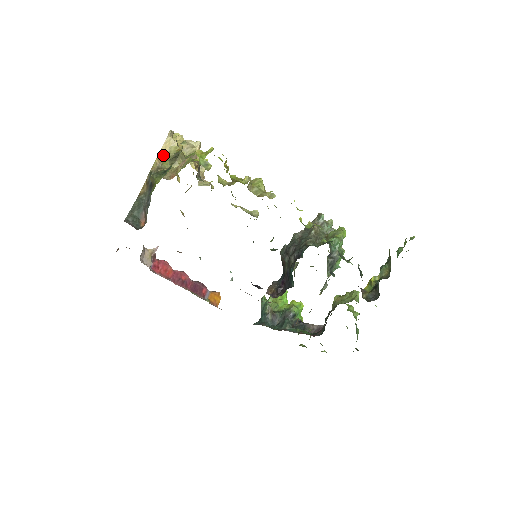
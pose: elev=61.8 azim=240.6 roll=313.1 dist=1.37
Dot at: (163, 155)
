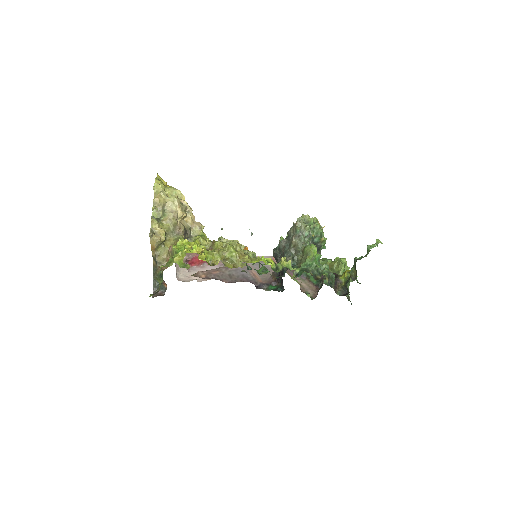
Dot at: (154, 248)
